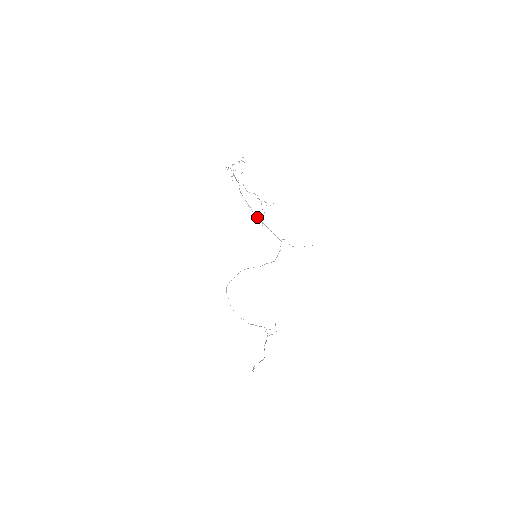
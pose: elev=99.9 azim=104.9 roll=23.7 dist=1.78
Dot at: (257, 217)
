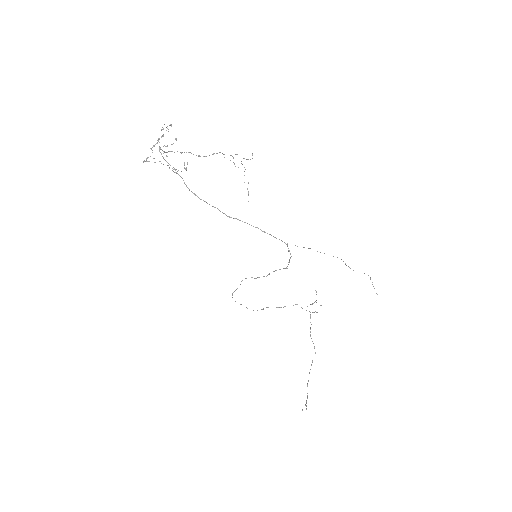
Dot at: (233, 218)
